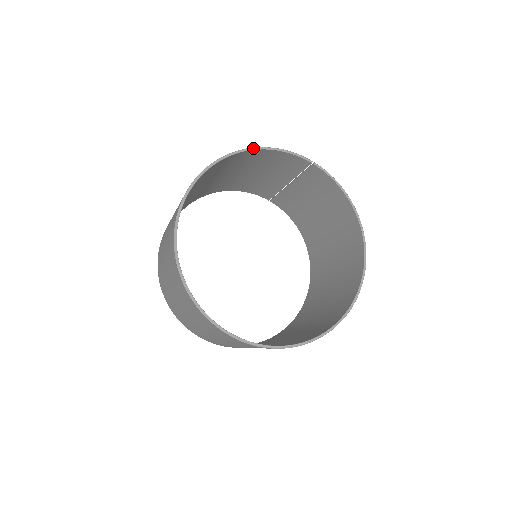
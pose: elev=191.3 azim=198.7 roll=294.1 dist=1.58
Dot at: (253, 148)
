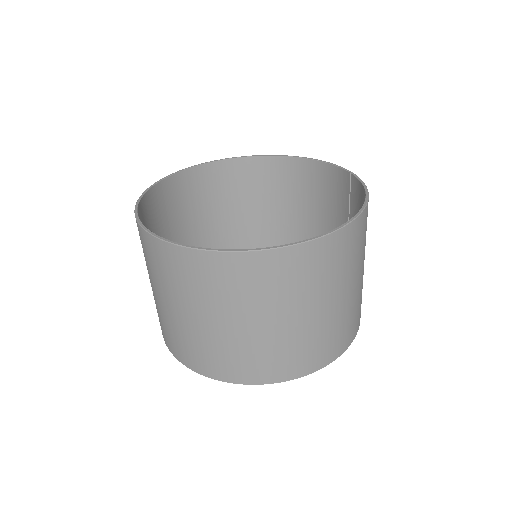
Dot at: (303, 157)
